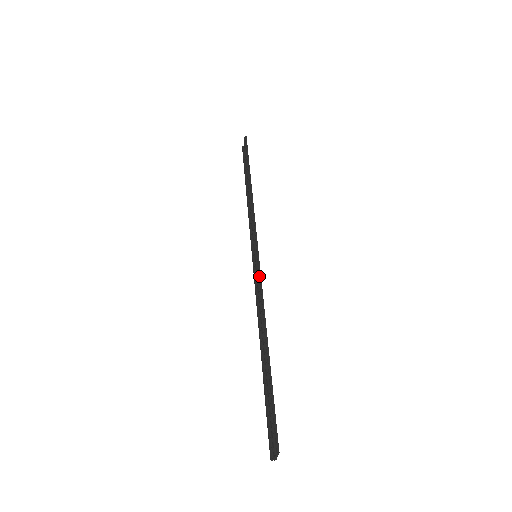
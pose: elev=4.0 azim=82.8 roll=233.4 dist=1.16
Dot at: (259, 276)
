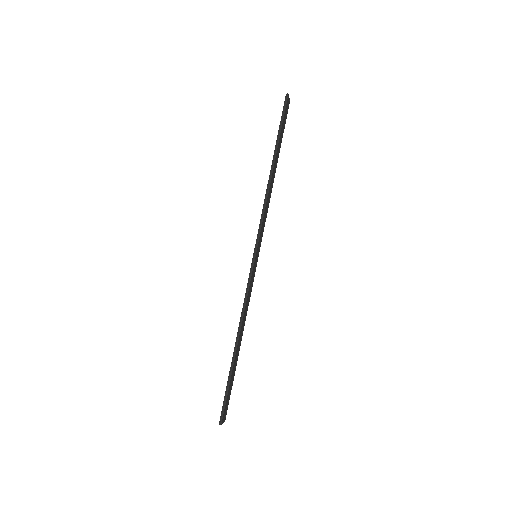
Dot at: (248, 283)
